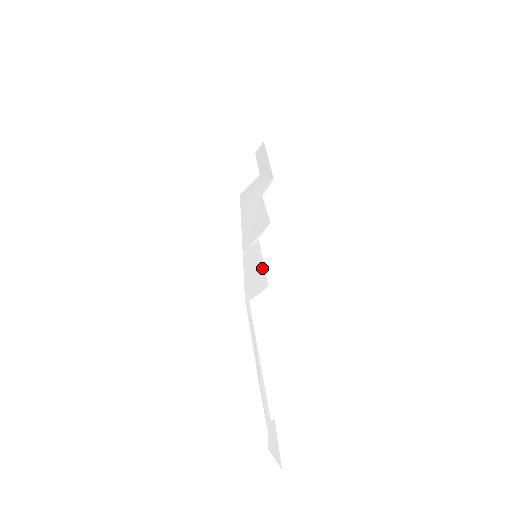
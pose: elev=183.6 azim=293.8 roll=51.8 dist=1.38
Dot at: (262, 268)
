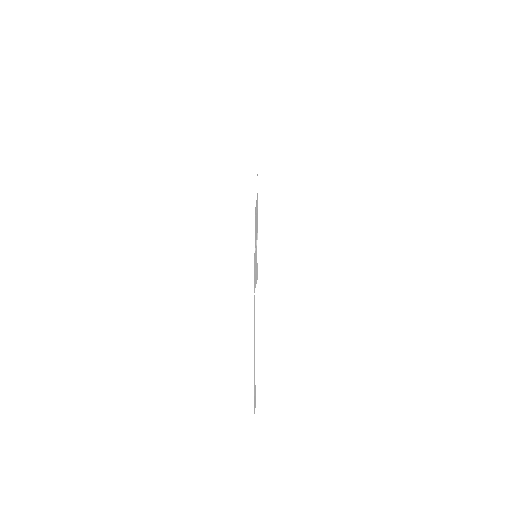
Dot at: (257, 265)
